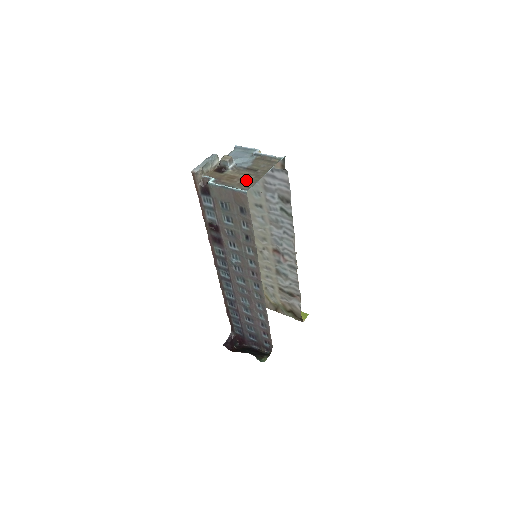
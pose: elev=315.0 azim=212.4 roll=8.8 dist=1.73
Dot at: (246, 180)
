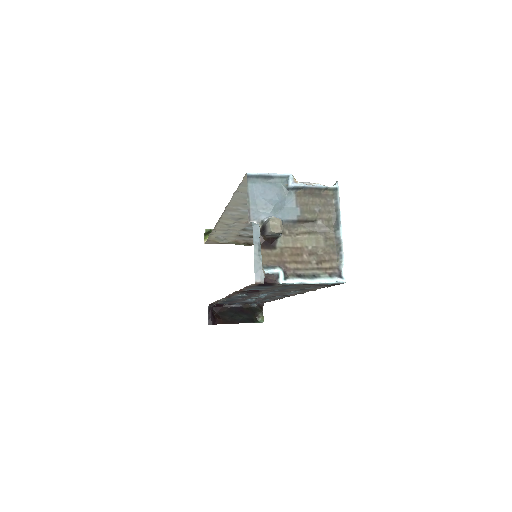
Dot at: (320, 252)
